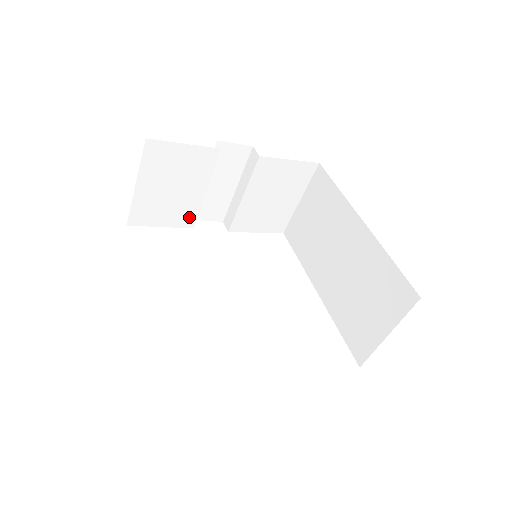
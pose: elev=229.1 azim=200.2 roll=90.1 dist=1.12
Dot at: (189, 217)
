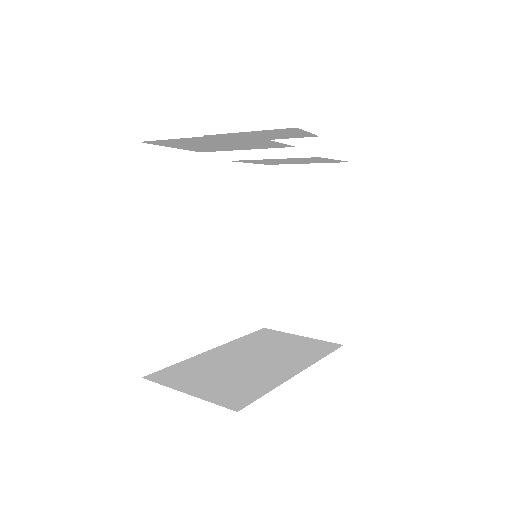
Dot at: (206, 150)
